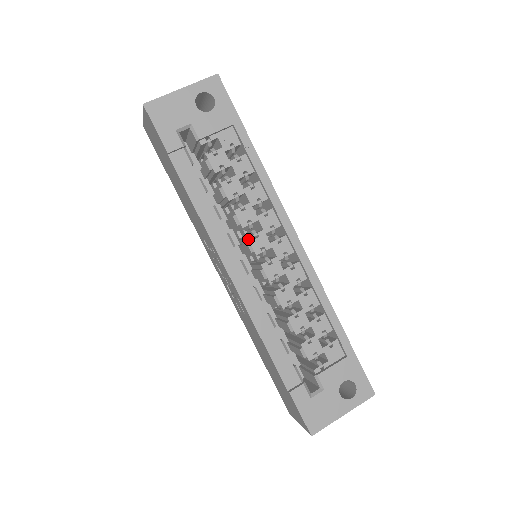
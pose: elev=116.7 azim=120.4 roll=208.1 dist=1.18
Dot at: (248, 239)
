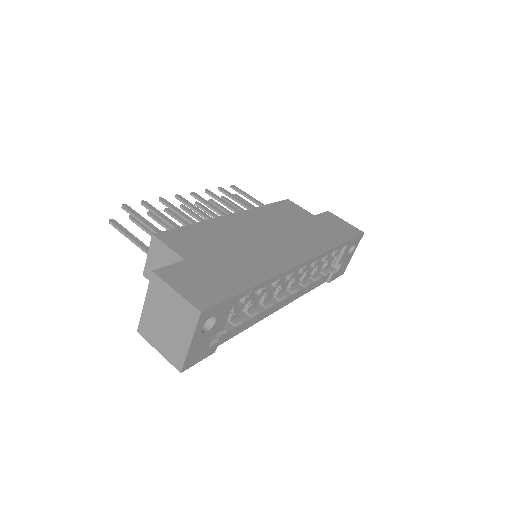
Dot at: (277, 295)
